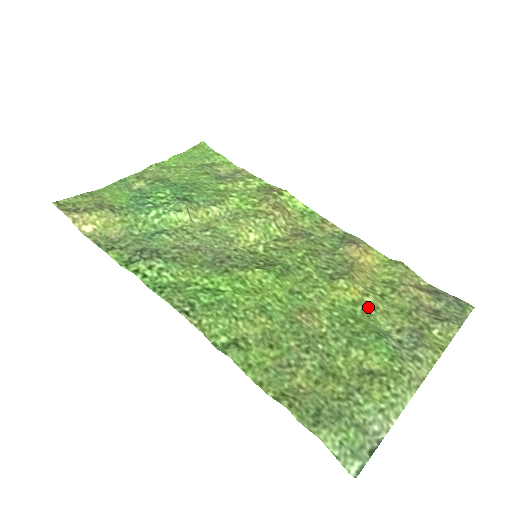
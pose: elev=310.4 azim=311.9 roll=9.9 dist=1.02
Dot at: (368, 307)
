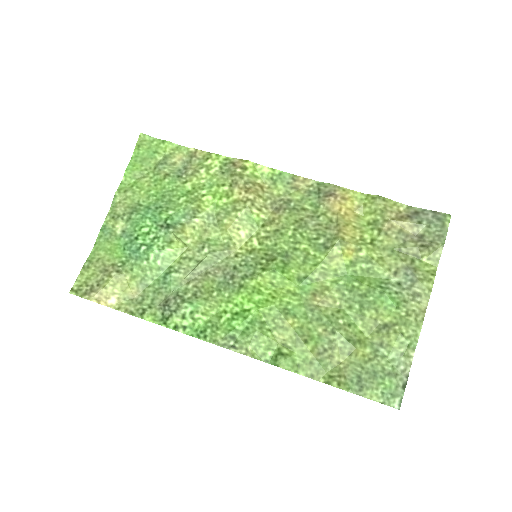
Dot at: (364, 262)
